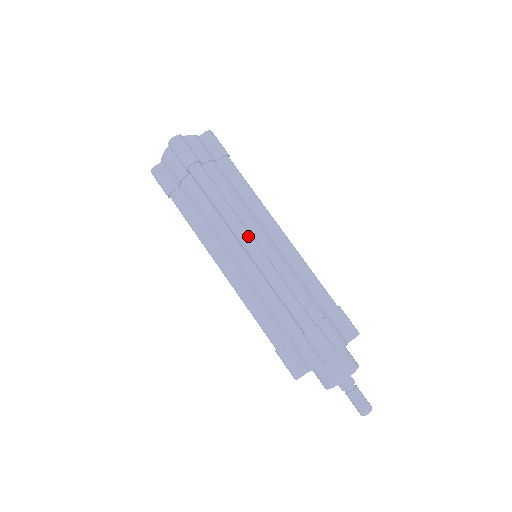
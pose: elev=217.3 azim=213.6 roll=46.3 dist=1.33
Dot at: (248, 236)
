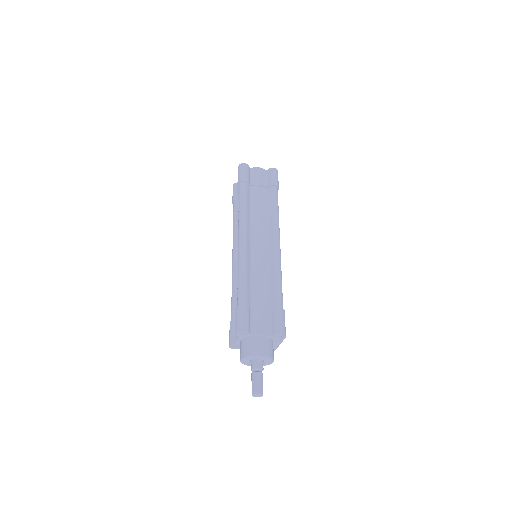
Dot at: (243, 233)
